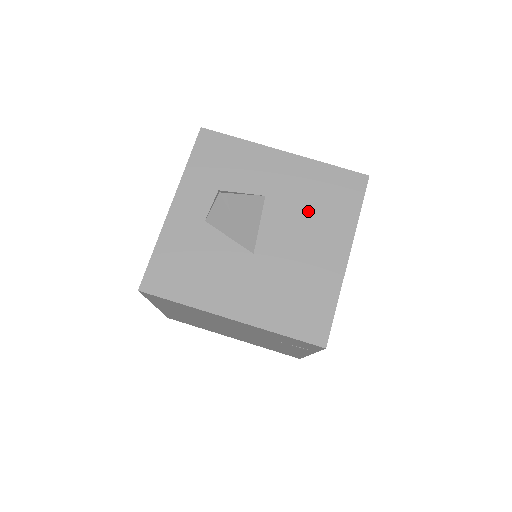
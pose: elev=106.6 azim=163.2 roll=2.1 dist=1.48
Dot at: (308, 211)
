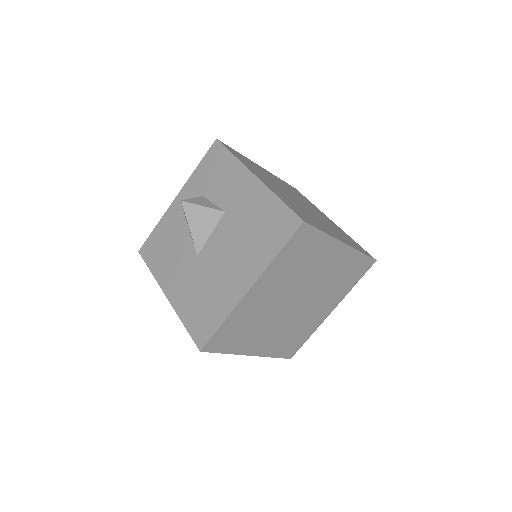
Dot at: (244, 236)
